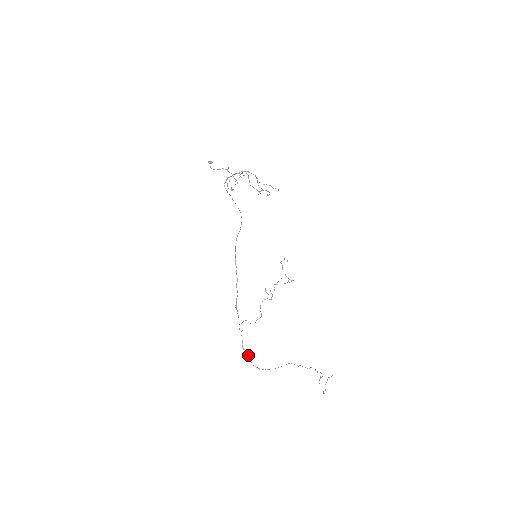
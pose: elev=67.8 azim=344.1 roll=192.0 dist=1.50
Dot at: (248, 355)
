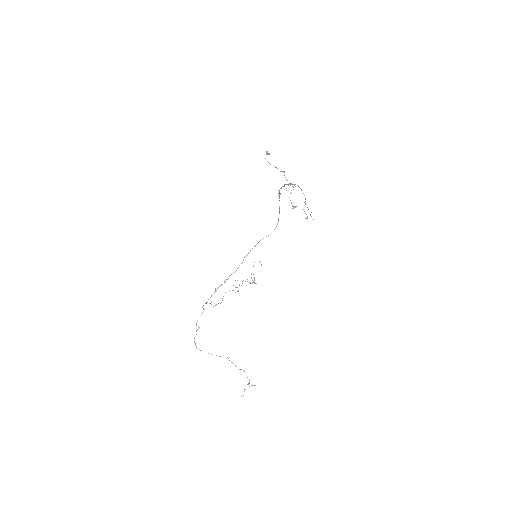
Dot at: occluded
